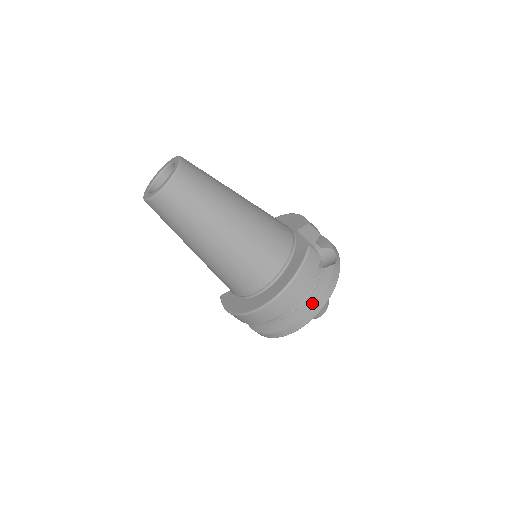
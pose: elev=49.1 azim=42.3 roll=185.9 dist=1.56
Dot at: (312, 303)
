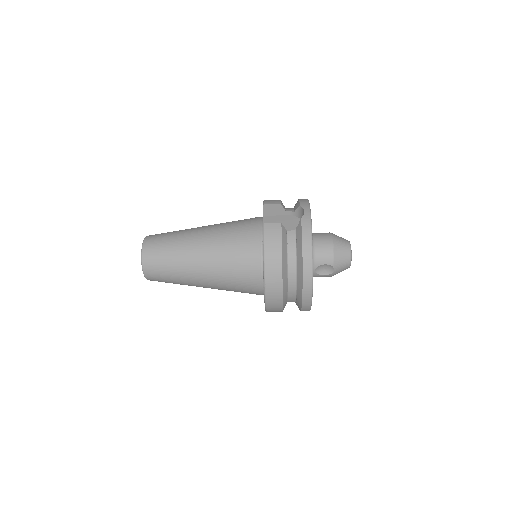
Dot at: (300, 263)
